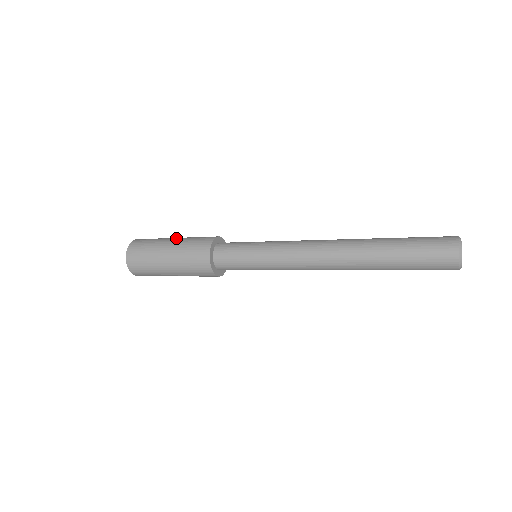
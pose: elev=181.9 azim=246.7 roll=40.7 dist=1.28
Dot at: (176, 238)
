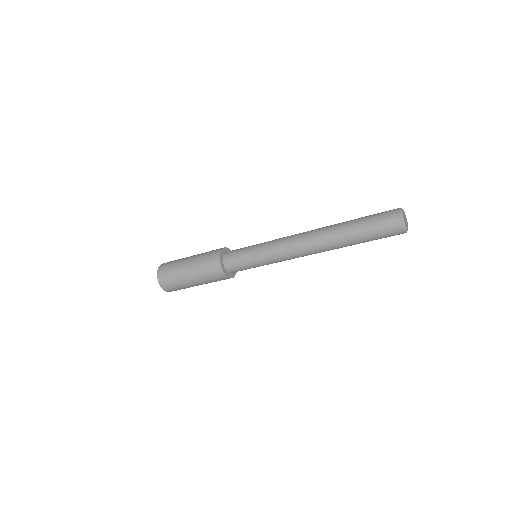
Dot at: (194, 255)
